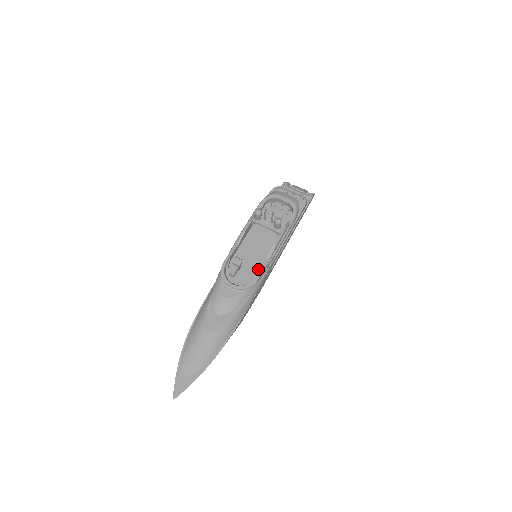
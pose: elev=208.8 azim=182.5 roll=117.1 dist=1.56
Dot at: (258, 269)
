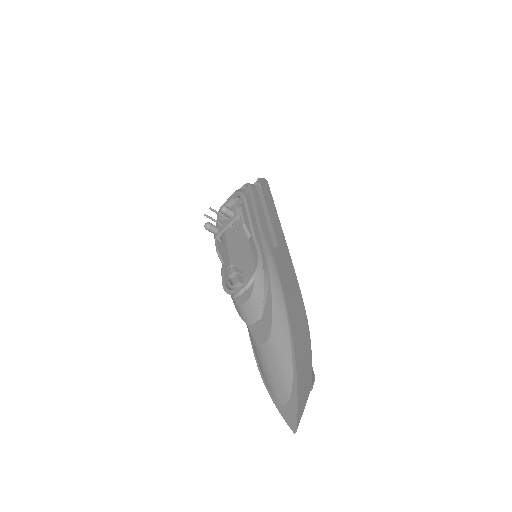
Dot at: occluded
